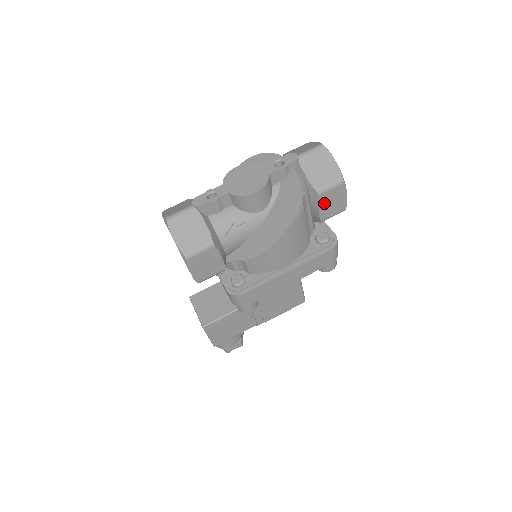
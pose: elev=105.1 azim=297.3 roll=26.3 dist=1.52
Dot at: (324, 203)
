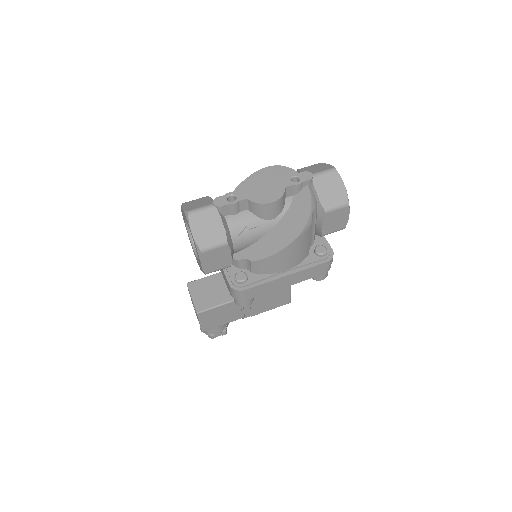
Dot at: (328, 220)
